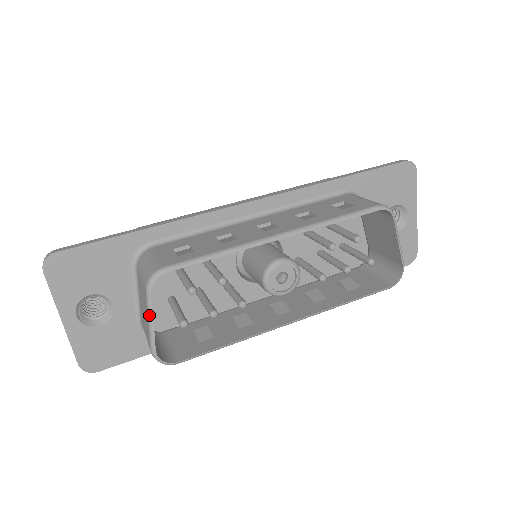
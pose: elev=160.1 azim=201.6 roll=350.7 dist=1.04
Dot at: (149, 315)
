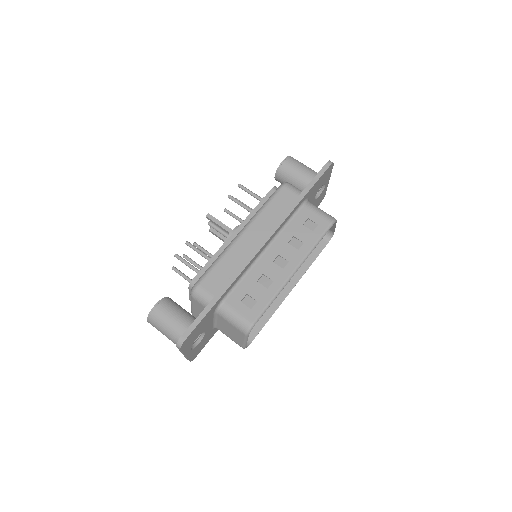
Dot at: (246, 341)
